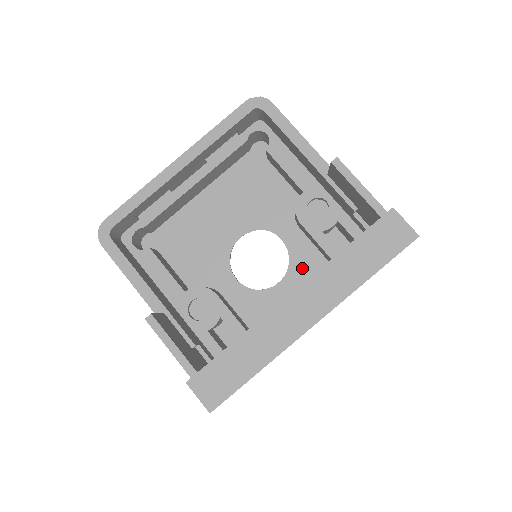
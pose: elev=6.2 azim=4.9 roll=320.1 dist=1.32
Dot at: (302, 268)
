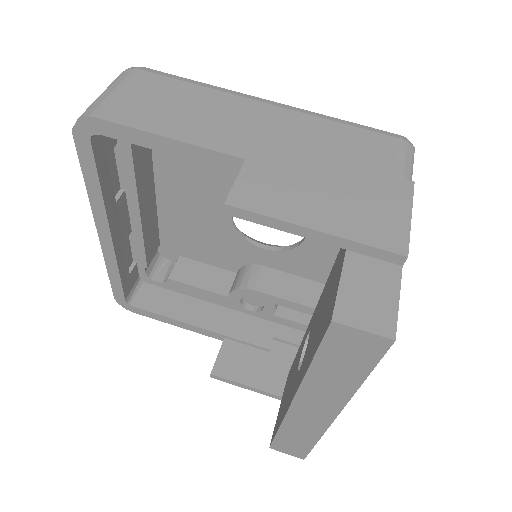
Dot at: occluded
